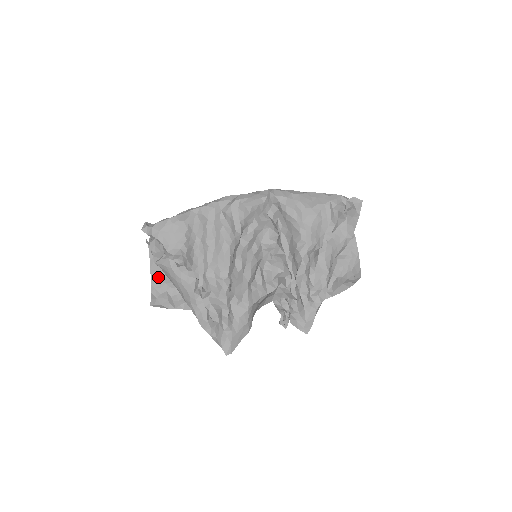
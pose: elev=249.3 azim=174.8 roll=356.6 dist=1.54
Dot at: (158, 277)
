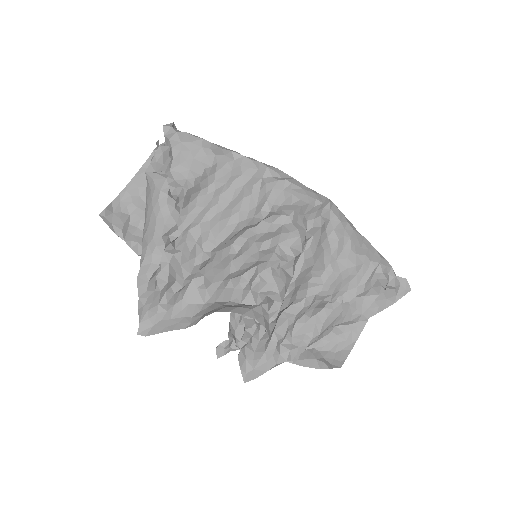
Dot at: (134, 192)
